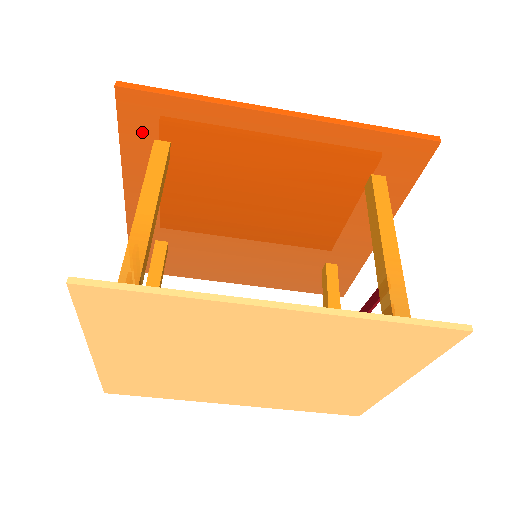
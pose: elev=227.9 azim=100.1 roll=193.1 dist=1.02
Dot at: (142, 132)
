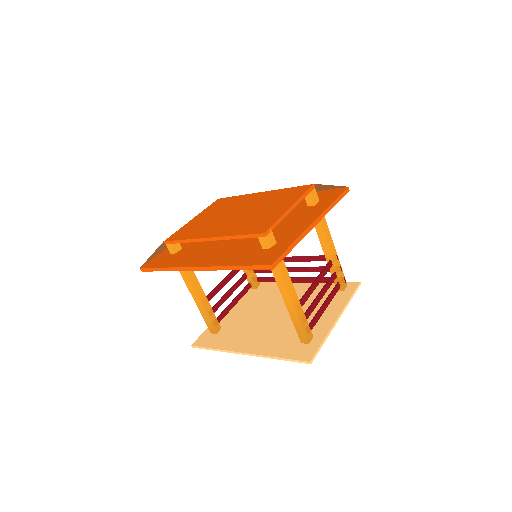
Dot at: occluded
